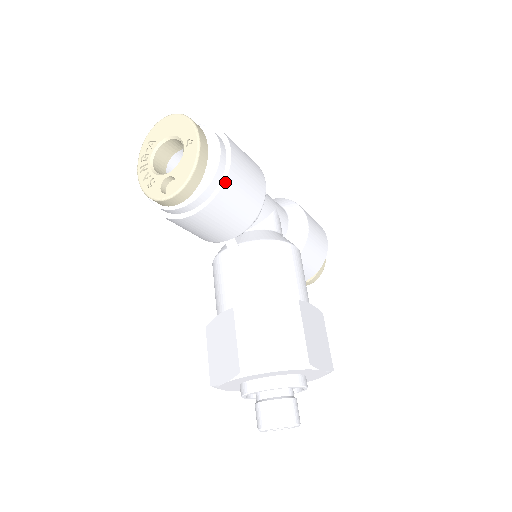
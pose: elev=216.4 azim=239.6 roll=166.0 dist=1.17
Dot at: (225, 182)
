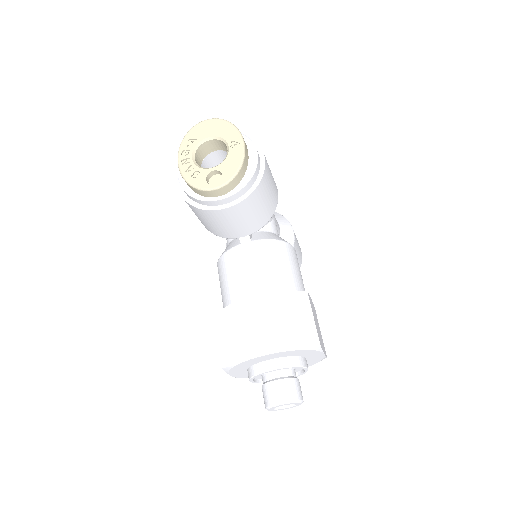
Dot at: (260, 182)
